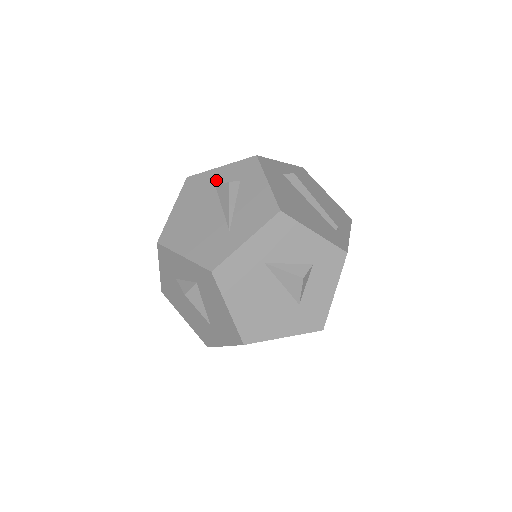
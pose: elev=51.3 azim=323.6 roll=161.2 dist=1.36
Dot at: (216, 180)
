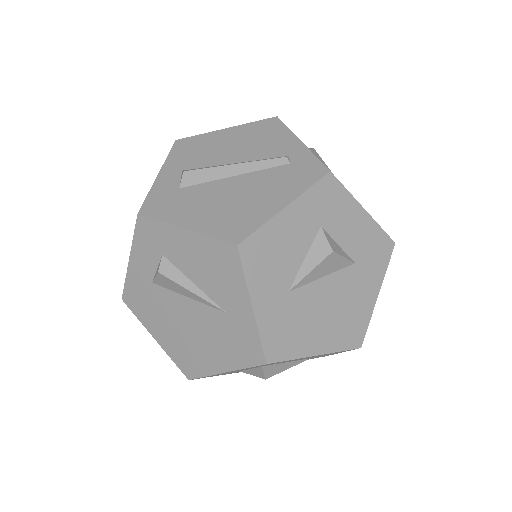
Dot at: (145, 277)
